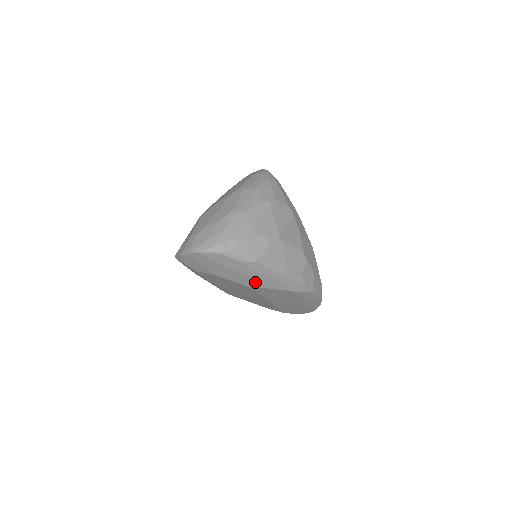
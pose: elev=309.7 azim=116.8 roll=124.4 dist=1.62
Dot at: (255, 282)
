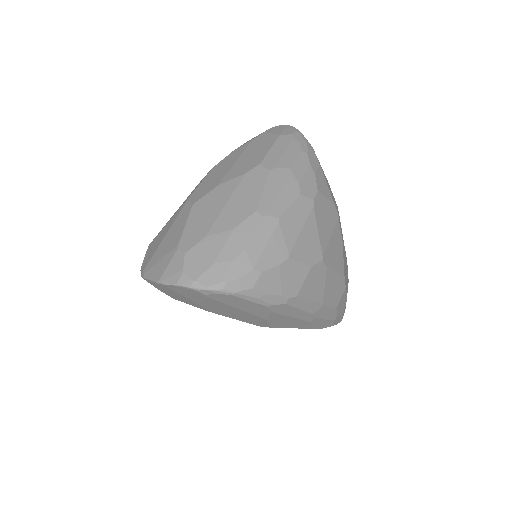
Dot at: (271, 323)
